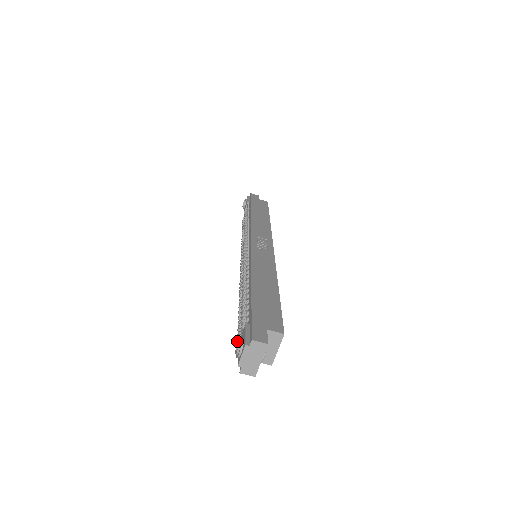
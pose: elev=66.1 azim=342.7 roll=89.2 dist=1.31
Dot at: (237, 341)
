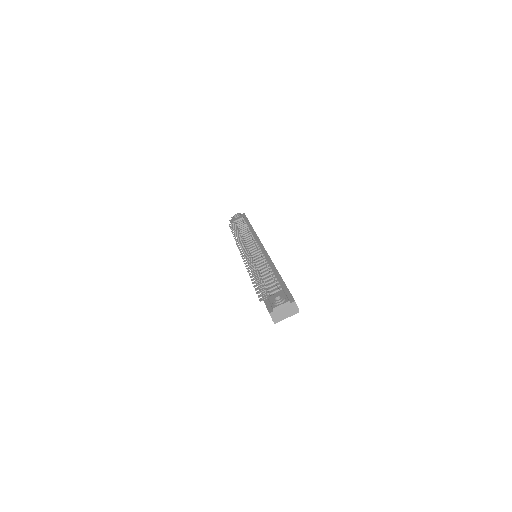
Dot at: (259, 295)
